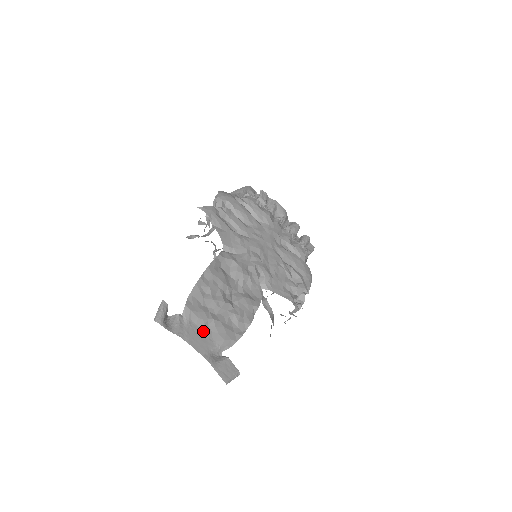
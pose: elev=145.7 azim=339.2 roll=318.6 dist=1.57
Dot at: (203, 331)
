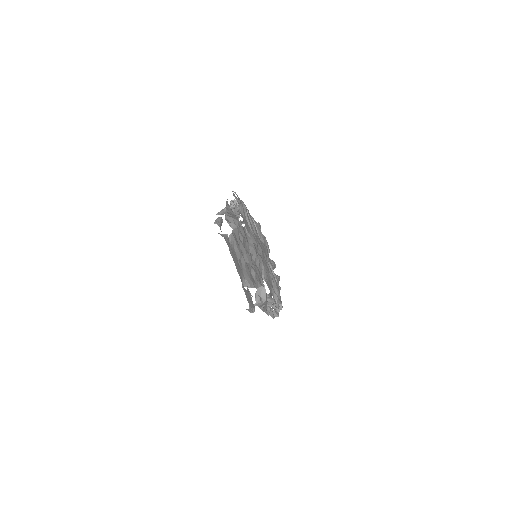
Dot at: (238, 260)
